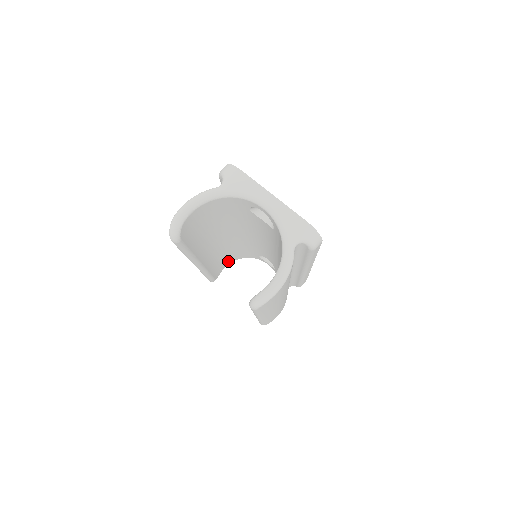
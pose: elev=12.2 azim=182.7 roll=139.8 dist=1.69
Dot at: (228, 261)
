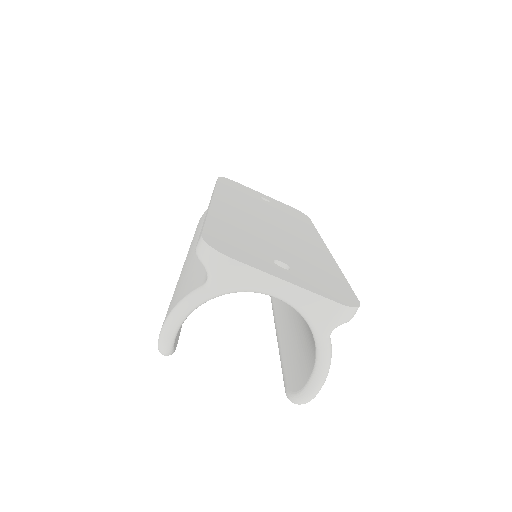
Dot at: occluded
